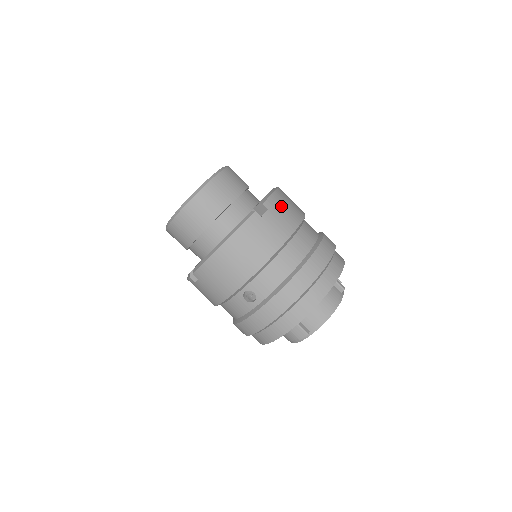
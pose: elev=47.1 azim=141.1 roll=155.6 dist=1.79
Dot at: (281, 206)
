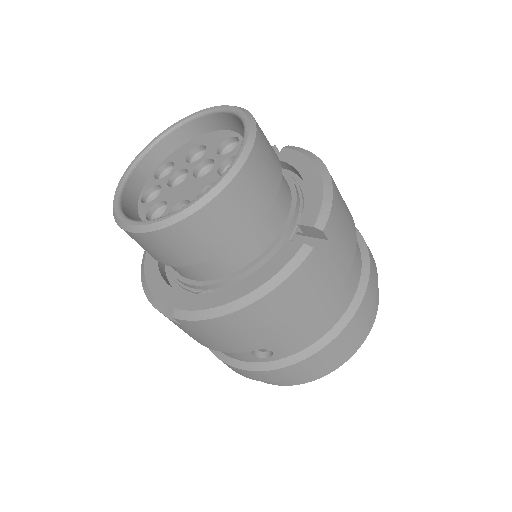
Dot at: (341, 224)
